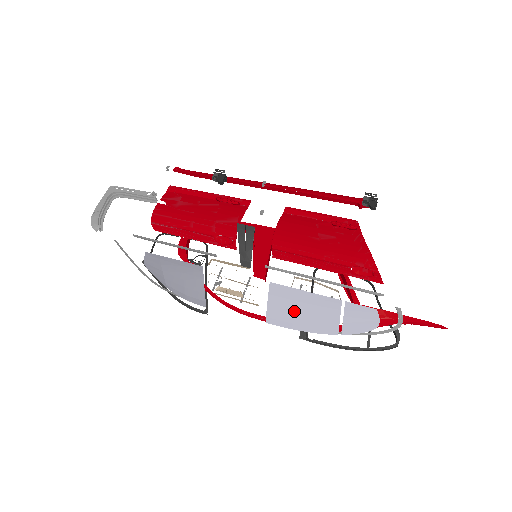
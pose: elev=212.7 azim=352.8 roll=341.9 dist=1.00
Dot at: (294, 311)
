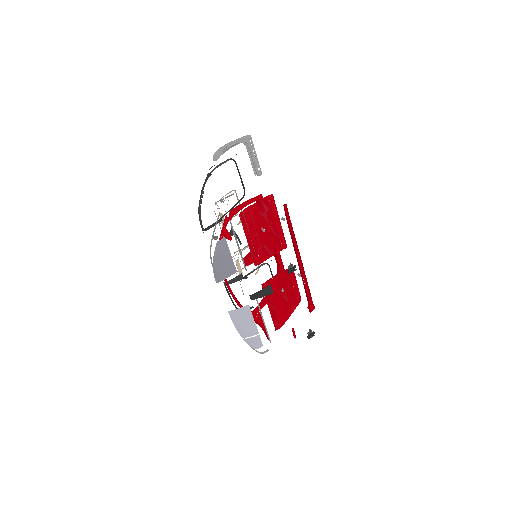
Dot at: (242, 320)
